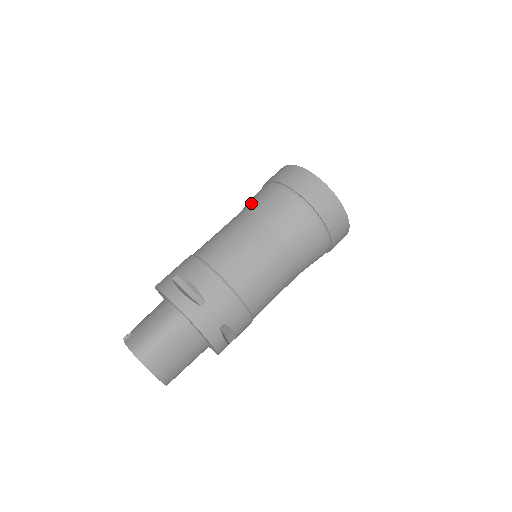
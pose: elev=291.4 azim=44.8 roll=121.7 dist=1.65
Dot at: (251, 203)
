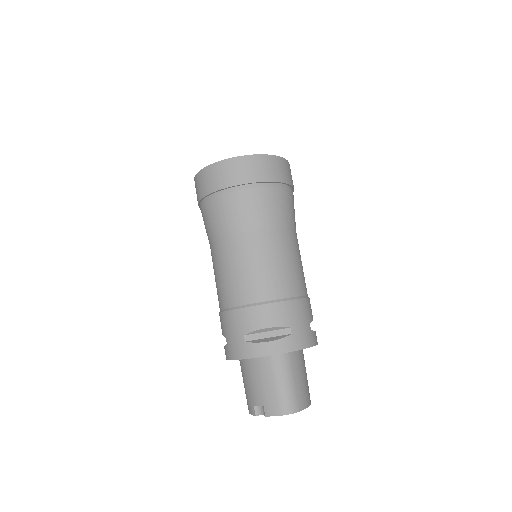
Dot at: (219, 226)
